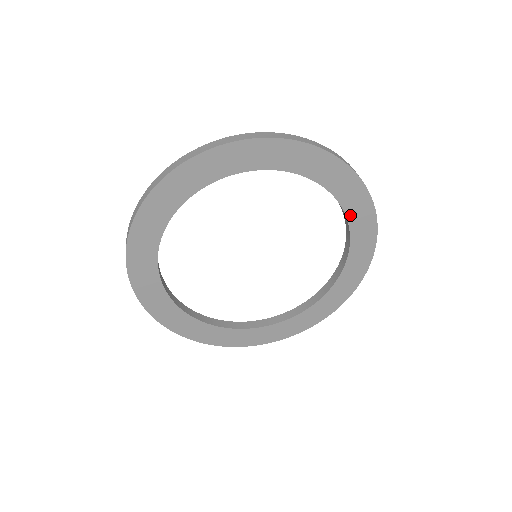
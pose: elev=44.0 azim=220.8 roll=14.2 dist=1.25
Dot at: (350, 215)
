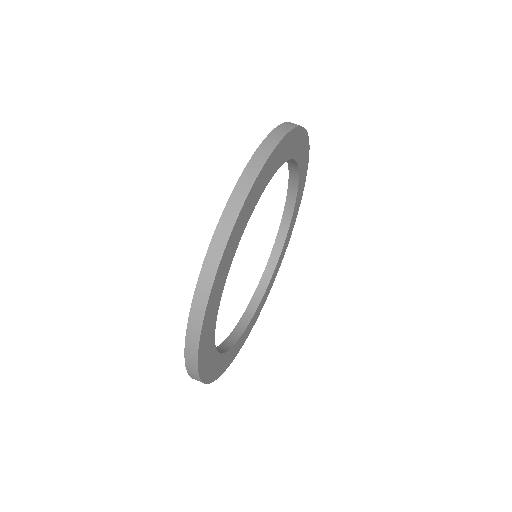
Dot at: (297, 199)
